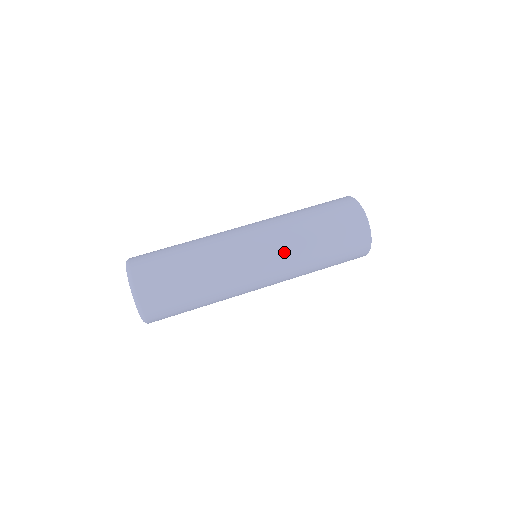
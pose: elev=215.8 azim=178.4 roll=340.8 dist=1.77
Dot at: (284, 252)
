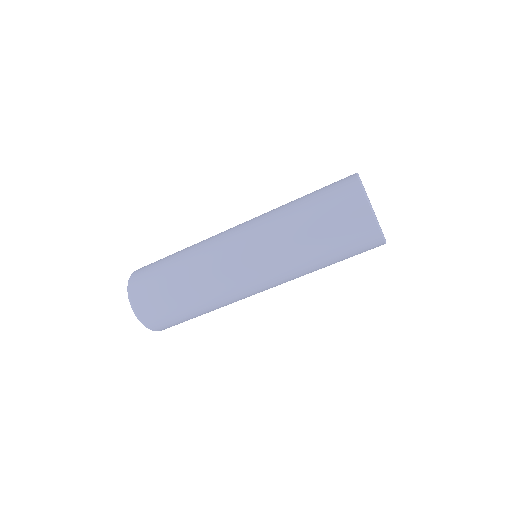
Dot at: (261, 229)
